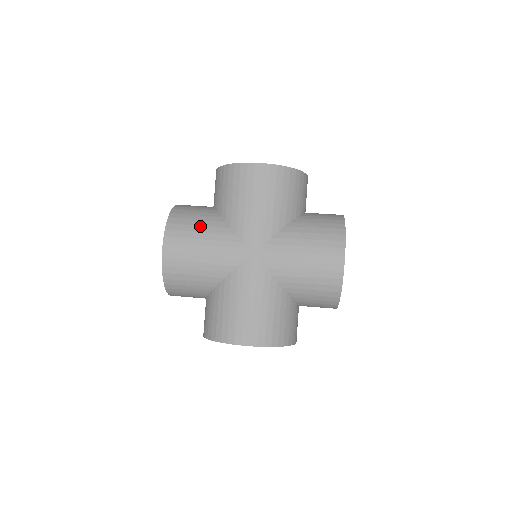
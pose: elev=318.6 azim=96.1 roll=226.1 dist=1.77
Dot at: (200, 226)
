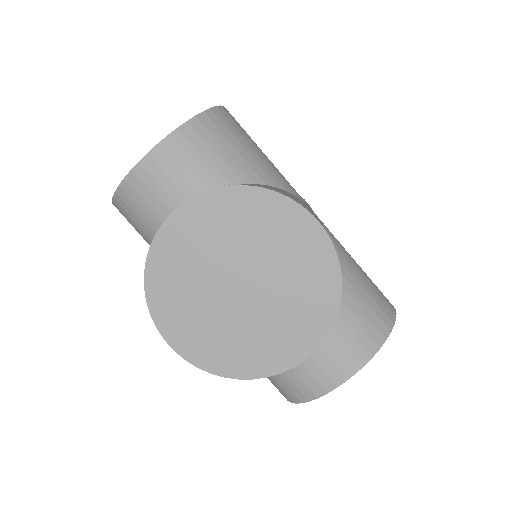
Dot at: (148, 242)
